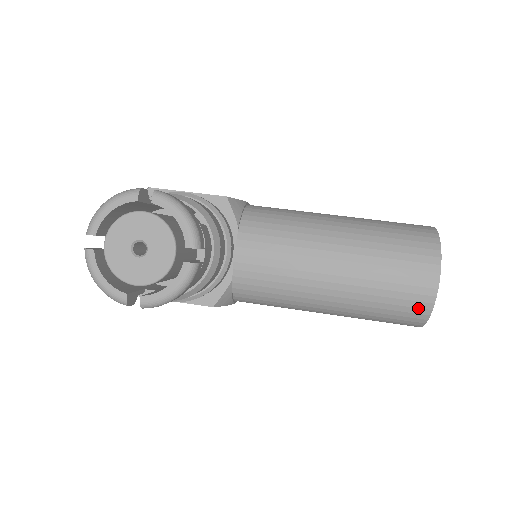
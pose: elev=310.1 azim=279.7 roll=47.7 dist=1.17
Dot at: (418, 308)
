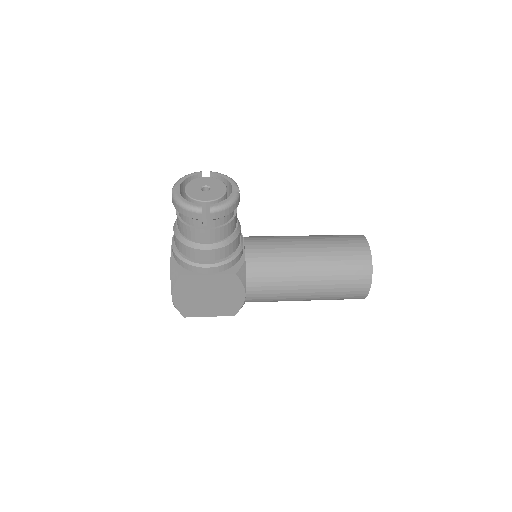
Dot at: (363, 260)
